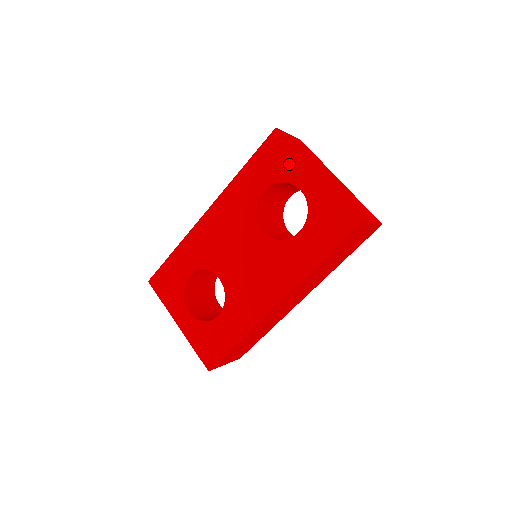
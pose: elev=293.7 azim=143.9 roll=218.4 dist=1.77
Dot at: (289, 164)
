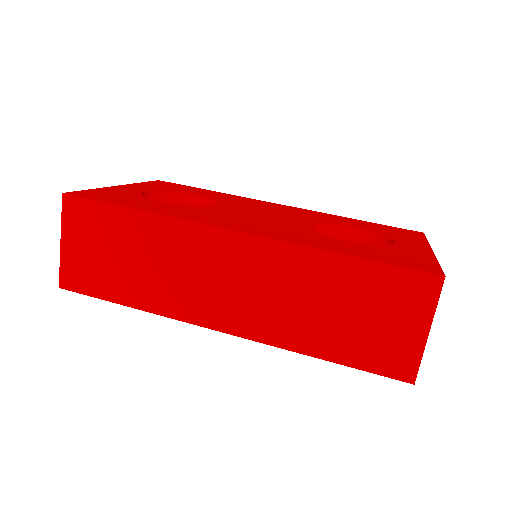
Dot at: (407, 237)
